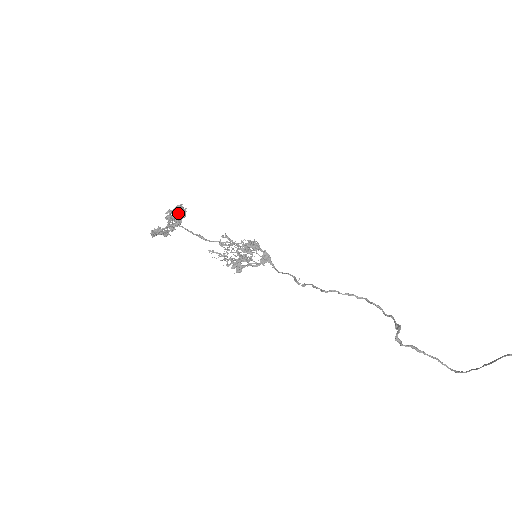
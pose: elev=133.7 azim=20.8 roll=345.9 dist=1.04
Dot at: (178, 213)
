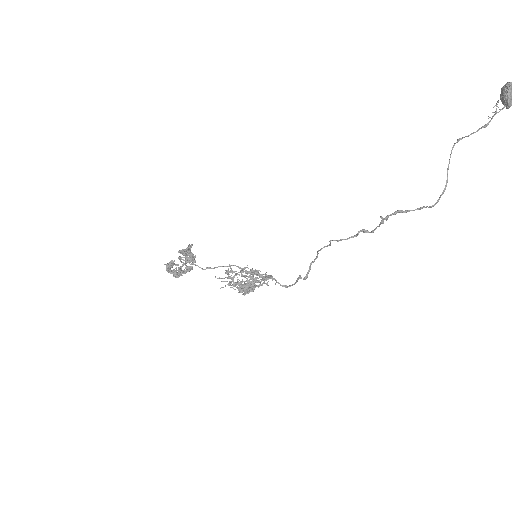
Dot at: (189, 253)
